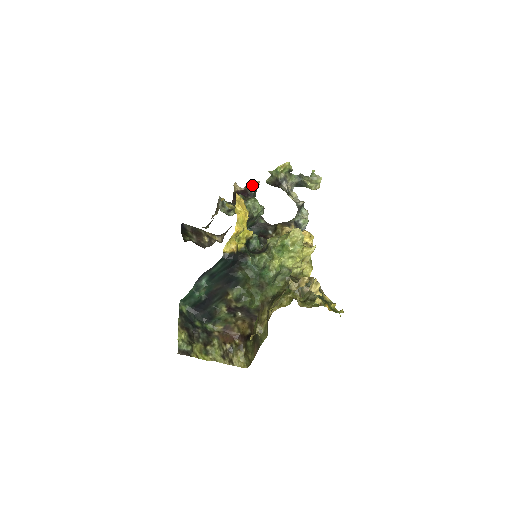
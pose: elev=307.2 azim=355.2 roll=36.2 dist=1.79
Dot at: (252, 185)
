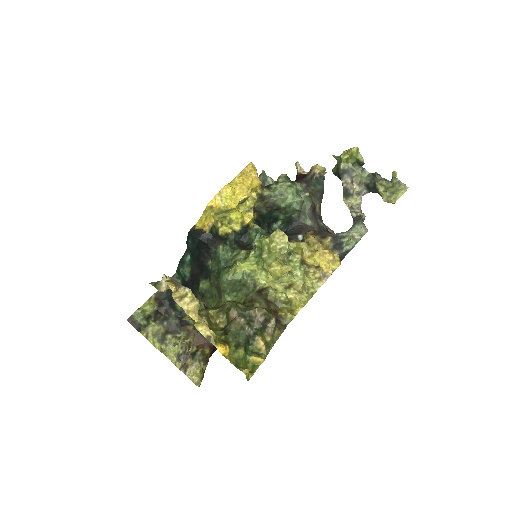
Dot at: (314, 170)
